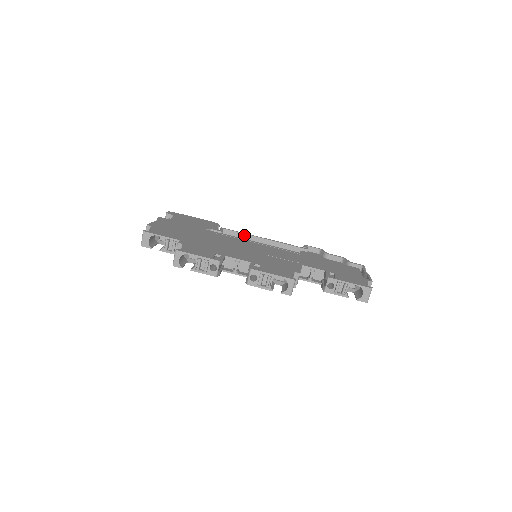
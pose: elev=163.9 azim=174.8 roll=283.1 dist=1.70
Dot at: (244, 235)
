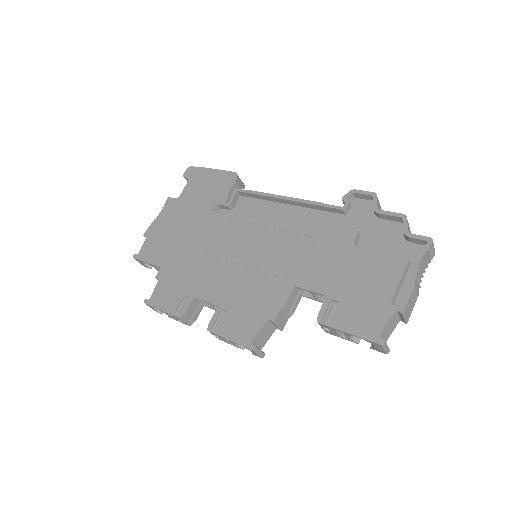
Dot at: (261, 196)
